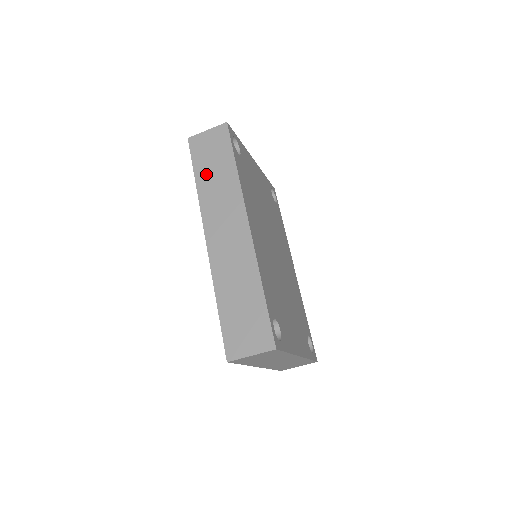
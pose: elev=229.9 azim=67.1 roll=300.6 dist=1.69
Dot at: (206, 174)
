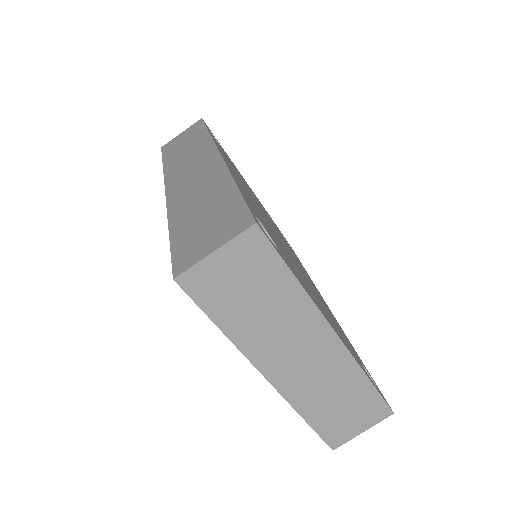
Dot at: (175, 153)
